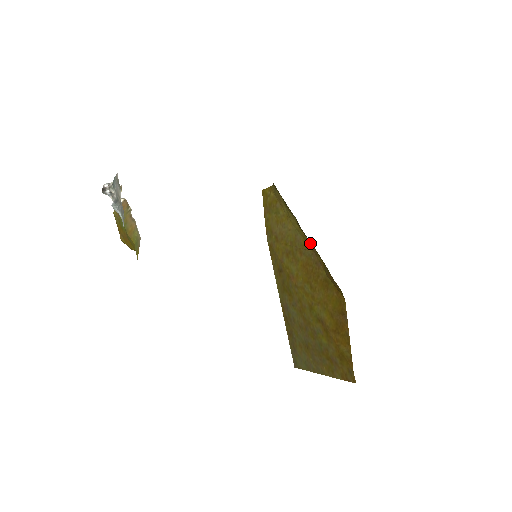
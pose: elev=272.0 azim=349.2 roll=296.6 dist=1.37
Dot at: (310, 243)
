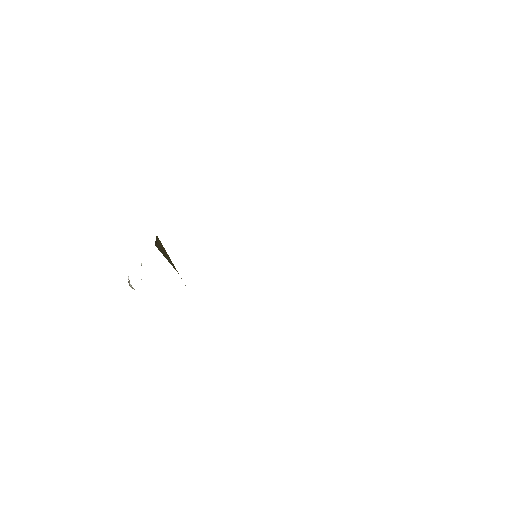
Dot at: occluded
